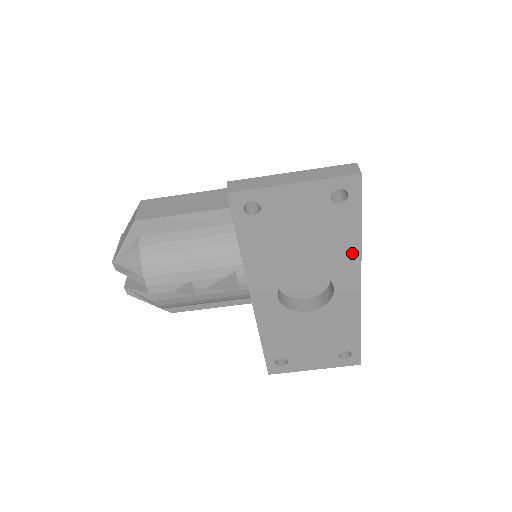
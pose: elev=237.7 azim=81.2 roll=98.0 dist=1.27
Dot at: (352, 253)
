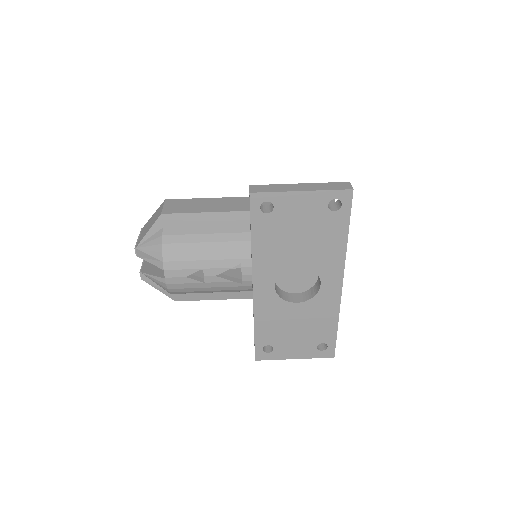
Dot at: (339, 254)
